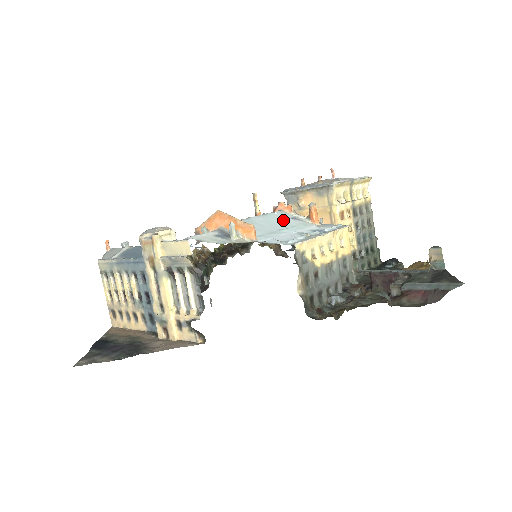
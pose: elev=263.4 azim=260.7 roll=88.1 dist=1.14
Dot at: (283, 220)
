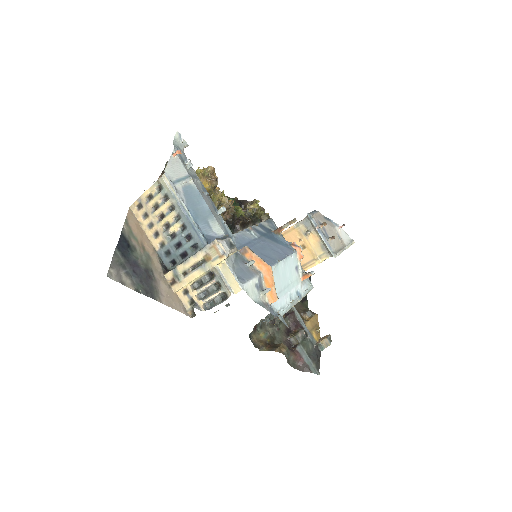
Dot at: (291, 271)
